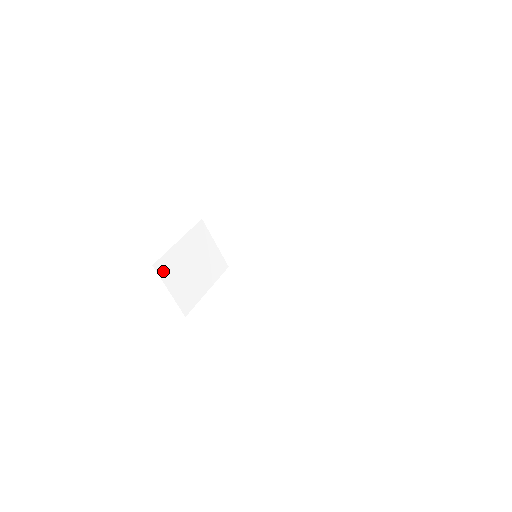
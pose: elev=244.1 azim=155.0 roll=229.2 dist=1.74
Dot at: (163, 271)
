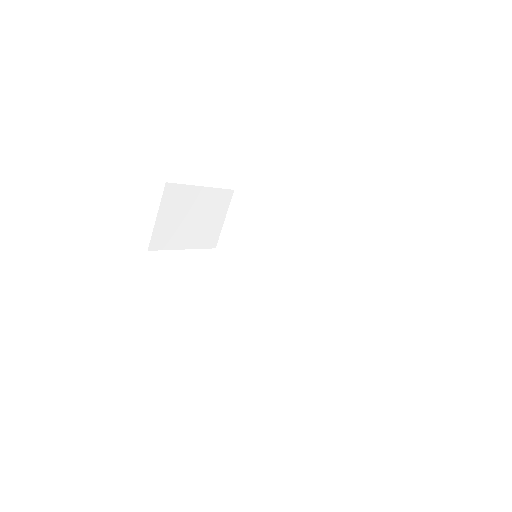
Dot at: (169, 196)
